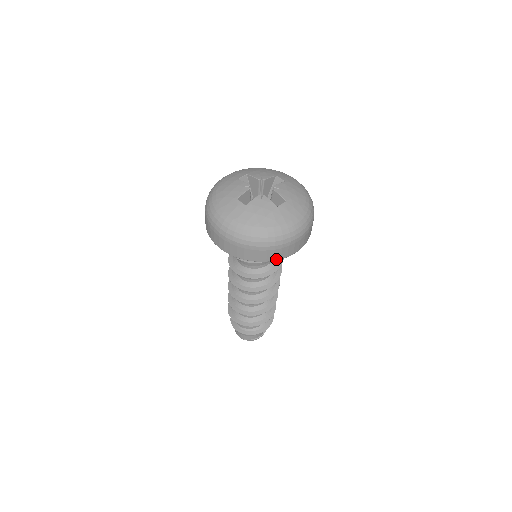
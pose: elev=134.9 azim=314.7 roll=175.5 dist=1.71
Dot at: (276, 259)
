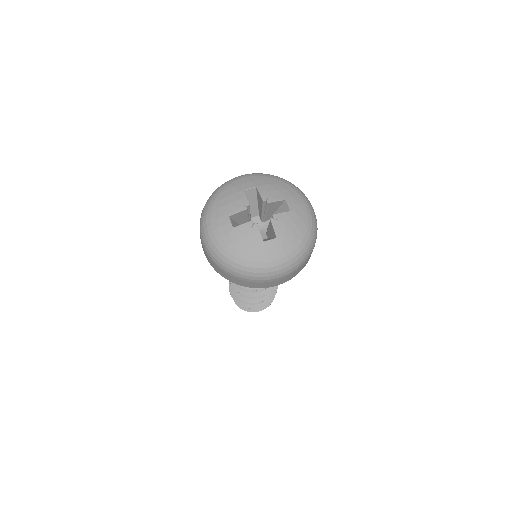
Dot at: (250, 287)
